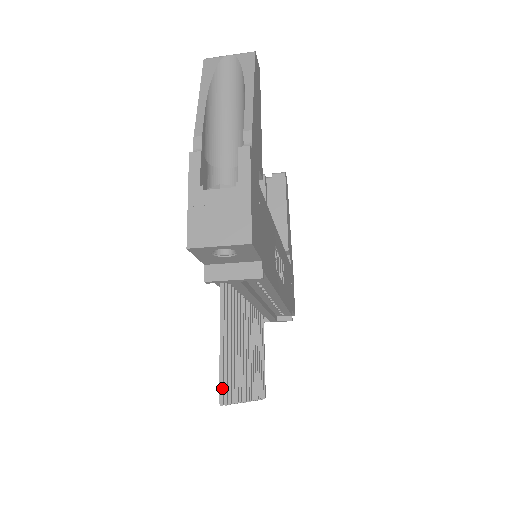
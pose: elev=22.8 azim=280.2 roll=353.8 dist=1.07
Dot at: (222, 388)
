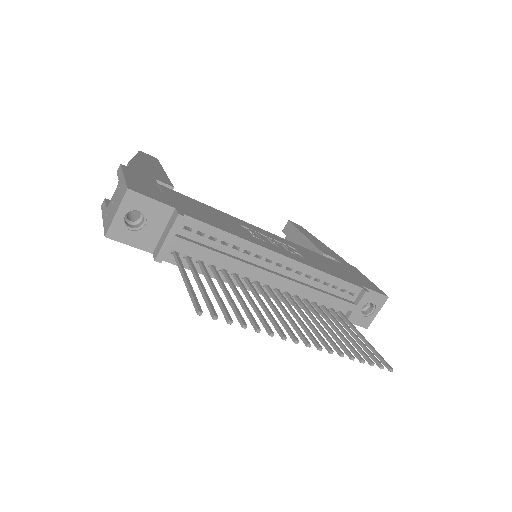
Dot at: (195, 304)
